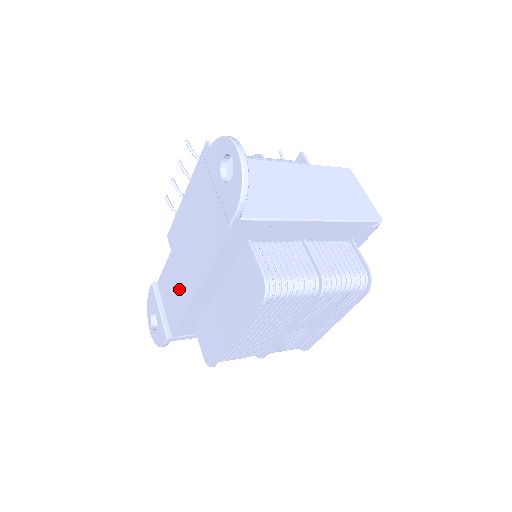
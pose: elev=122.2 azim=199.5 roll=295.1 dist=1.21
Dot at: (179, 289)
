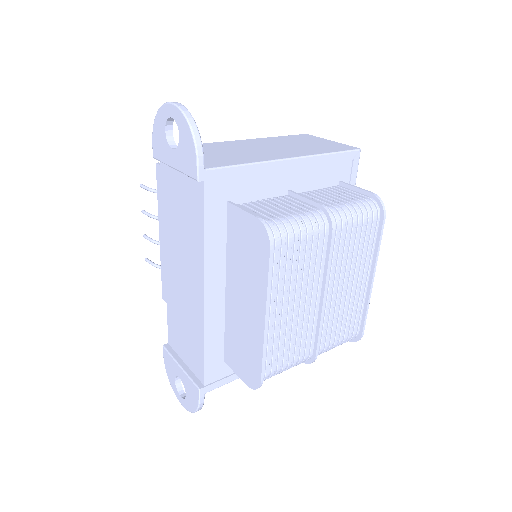
Dot at: (188, 321)
